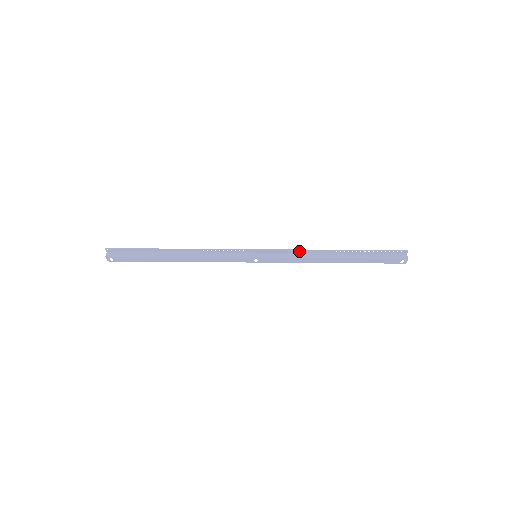
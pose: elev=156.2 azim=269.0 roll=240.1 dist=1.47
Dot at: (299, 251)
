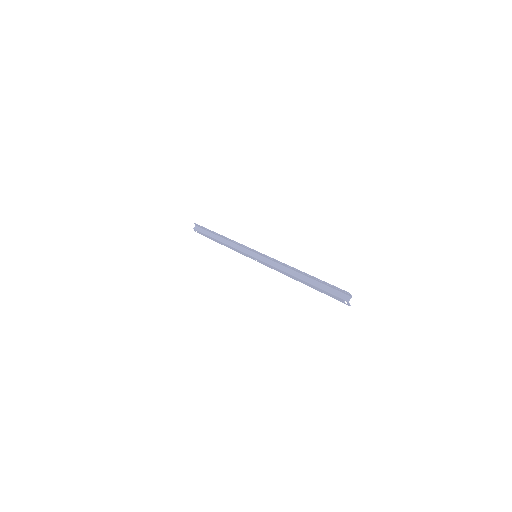
Dot at: (279, 262)
